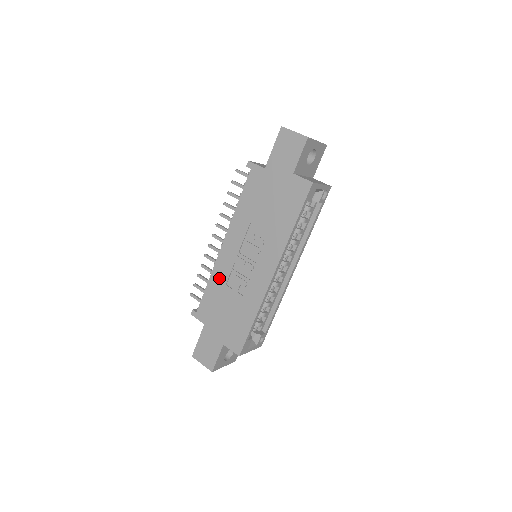
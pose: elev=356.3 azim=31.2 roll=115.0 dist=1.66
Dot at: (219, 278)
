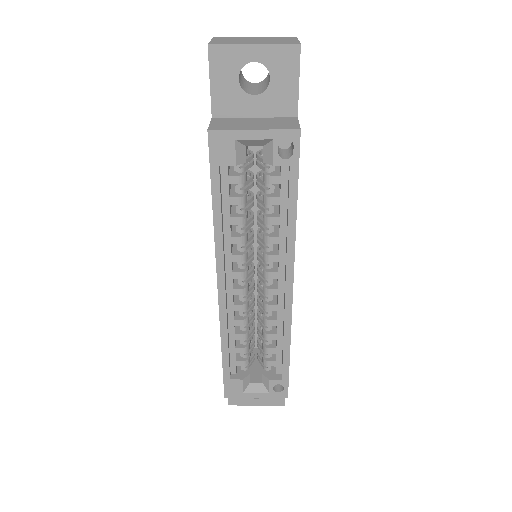
Dot at: occluded
